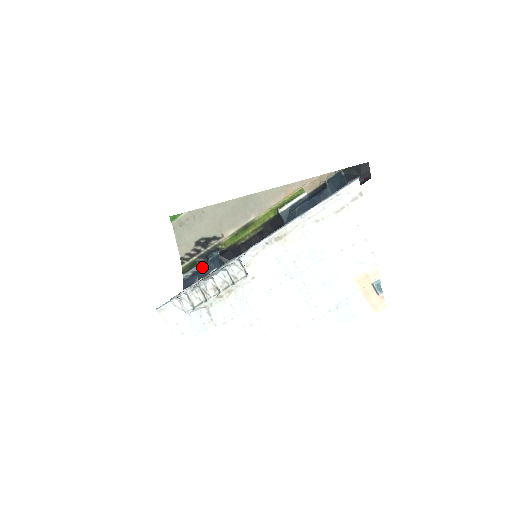
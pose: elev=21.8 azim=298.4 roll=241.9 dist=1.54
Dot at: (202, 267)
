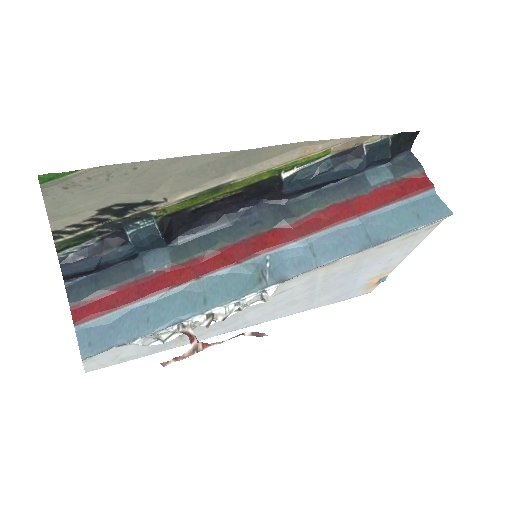
Dot at: (105, 239)
